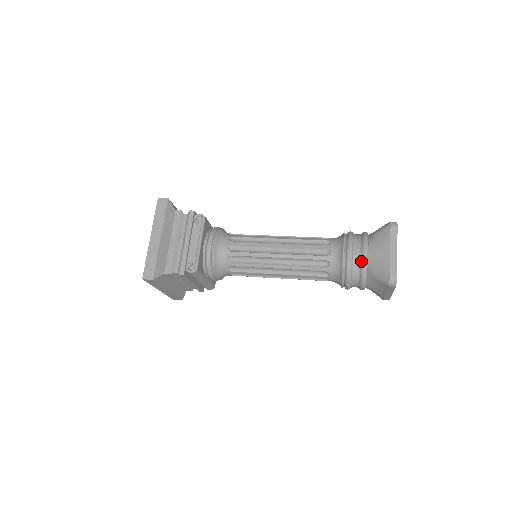
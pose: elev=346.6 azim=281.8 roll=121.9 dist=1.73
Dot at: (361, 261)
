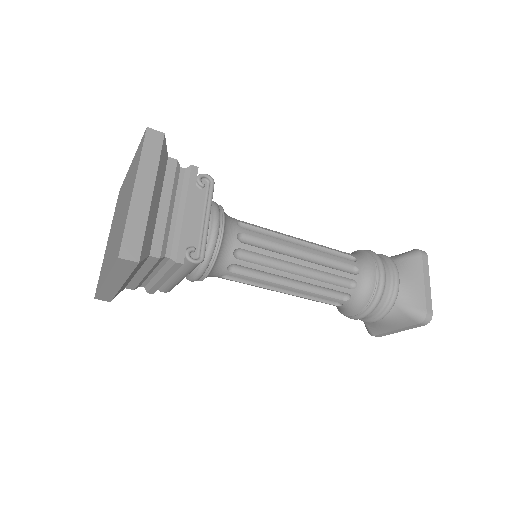
Dot at: (393, 288)
